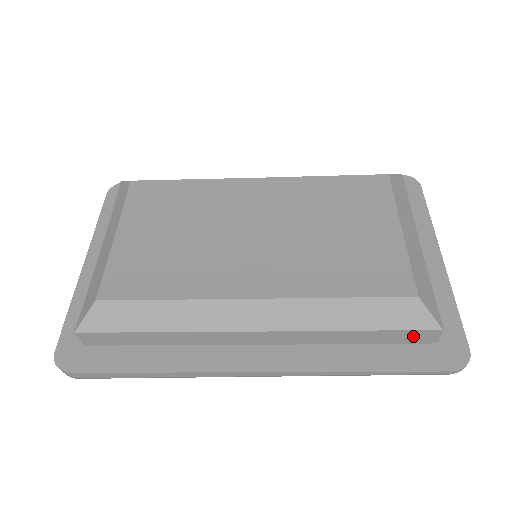
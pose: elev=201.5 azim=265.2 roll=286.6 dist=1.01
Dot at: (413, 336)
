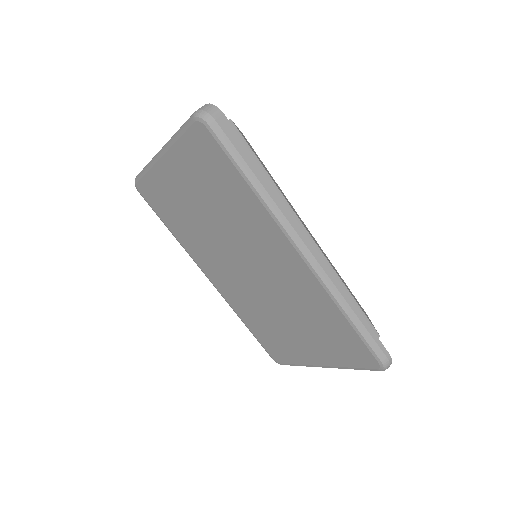
Dot at: occluded
